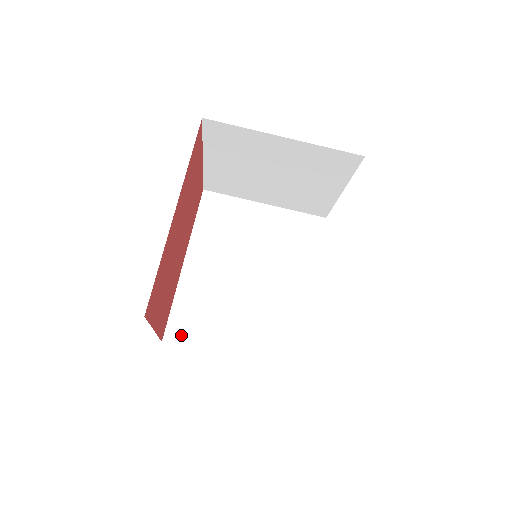
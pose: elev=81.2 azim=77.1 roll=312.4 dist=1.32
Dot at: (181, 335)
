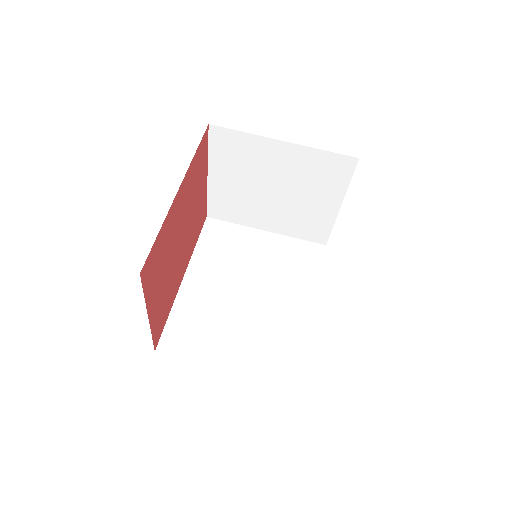
Dot at: (176, 346)
